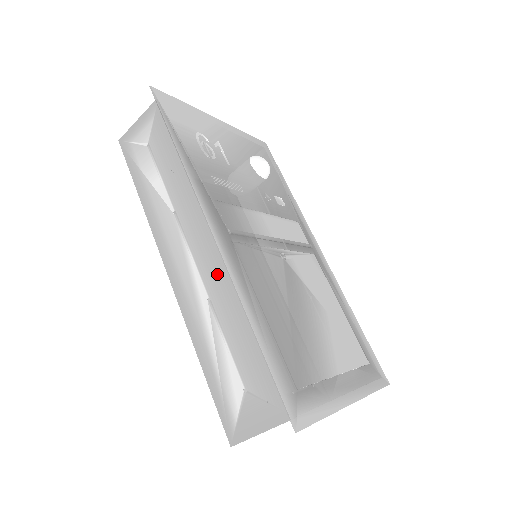
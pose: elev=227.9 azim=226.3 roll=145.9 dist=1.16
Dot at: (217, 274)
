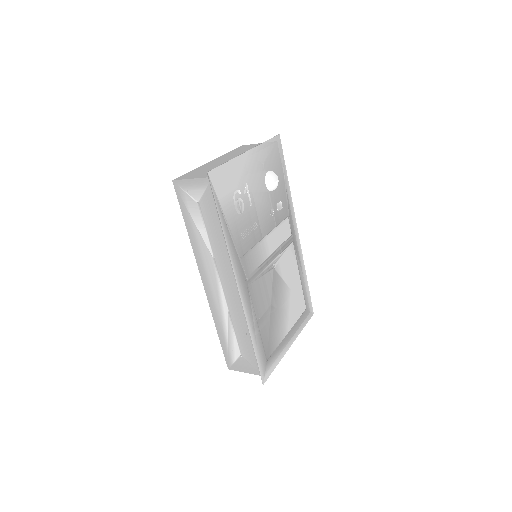
Dot at: (236, 304)
